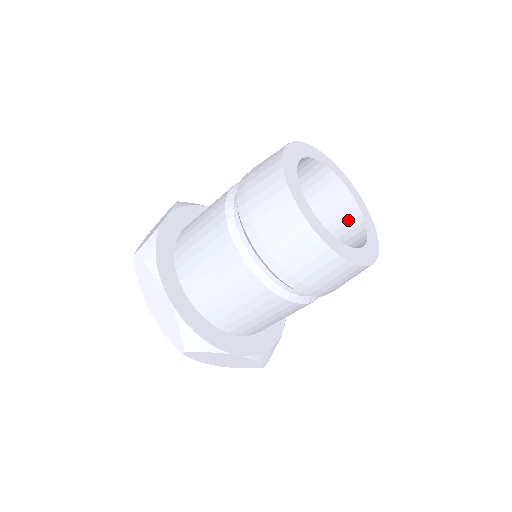
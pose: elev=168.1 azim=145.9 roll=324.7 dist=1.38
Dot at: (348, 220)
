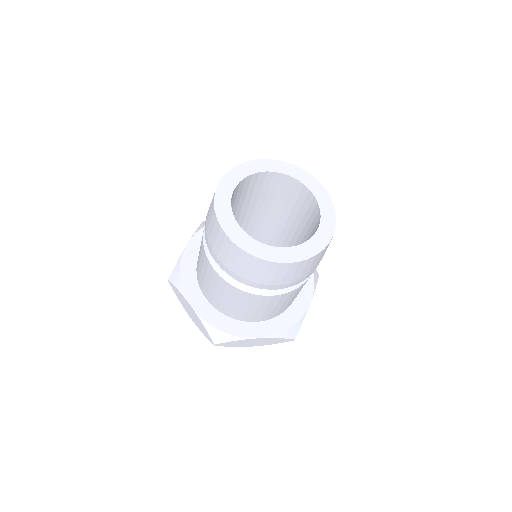
Dot at: (312, 210)
